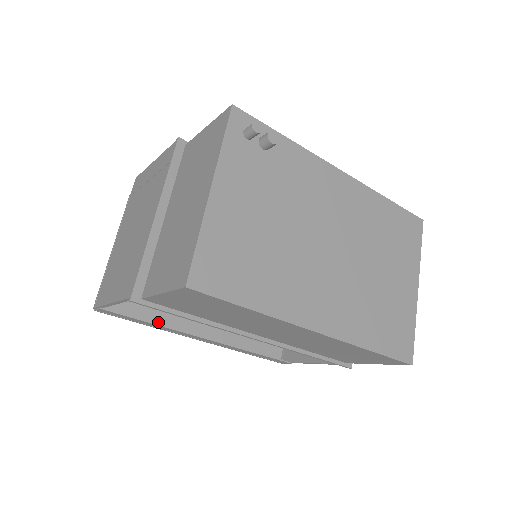
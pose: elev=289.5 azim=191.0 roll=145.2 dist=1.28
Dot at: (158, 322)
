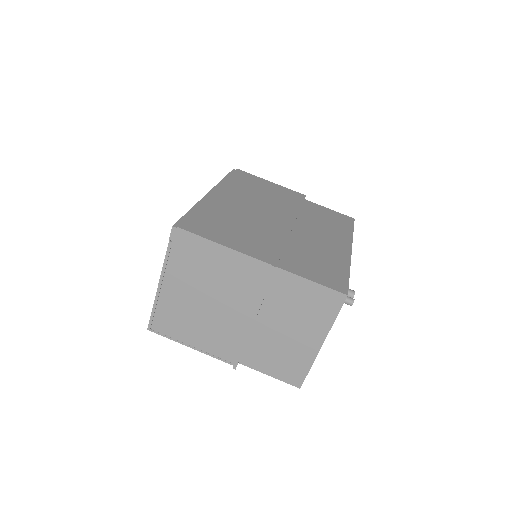
Dot at: occluded
